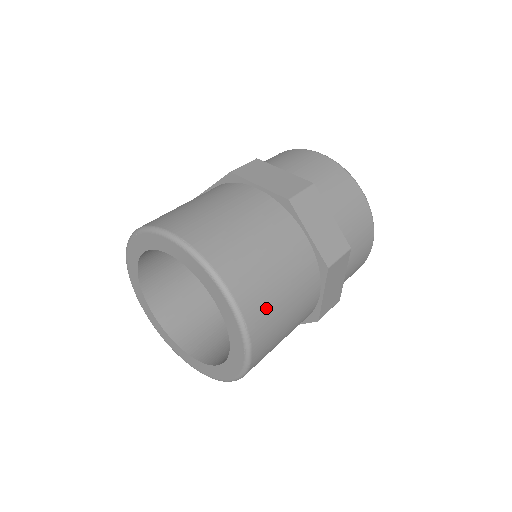
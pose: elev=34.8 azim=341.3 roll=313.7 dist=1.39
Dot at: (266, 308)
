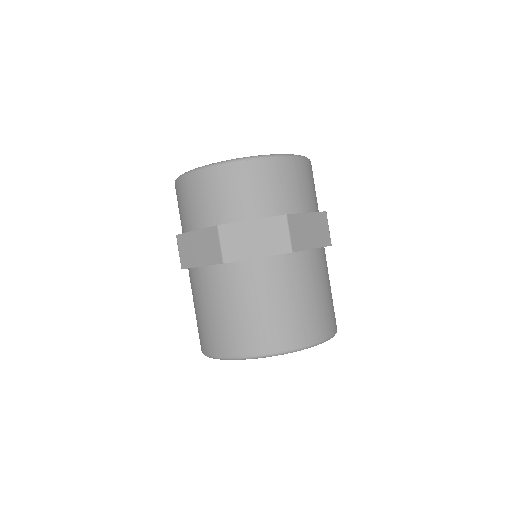
Dot at: (332, 312)
